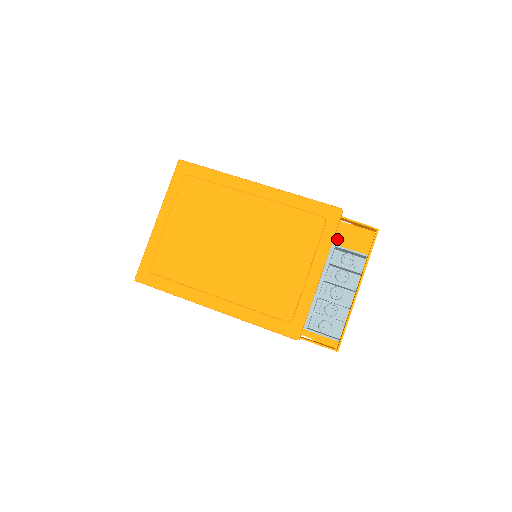
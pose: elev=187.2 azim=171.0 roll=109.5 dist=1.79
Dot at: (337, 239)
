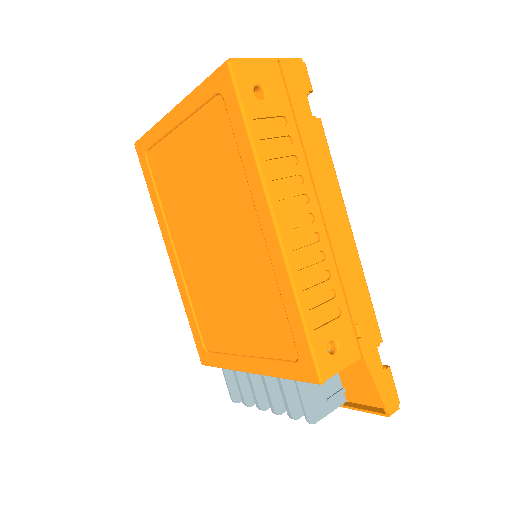
Dot at: occluded
